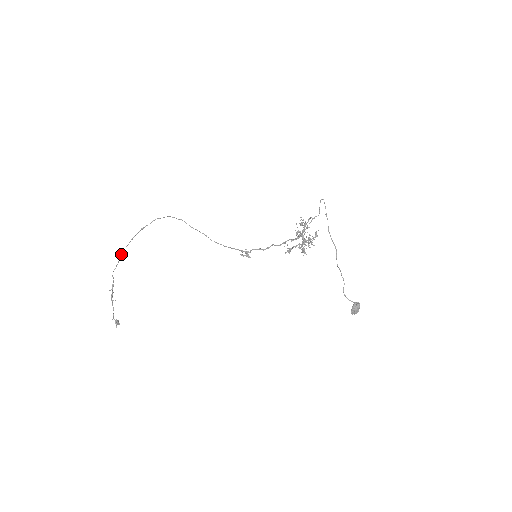
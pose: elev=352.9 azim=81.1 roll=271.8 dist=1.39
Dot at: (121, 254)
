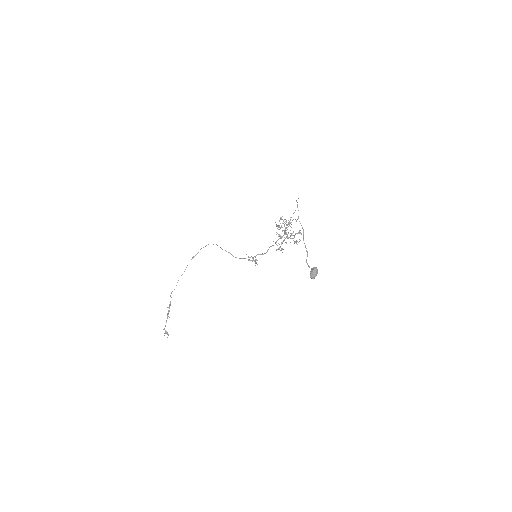
Dot at: occluded
